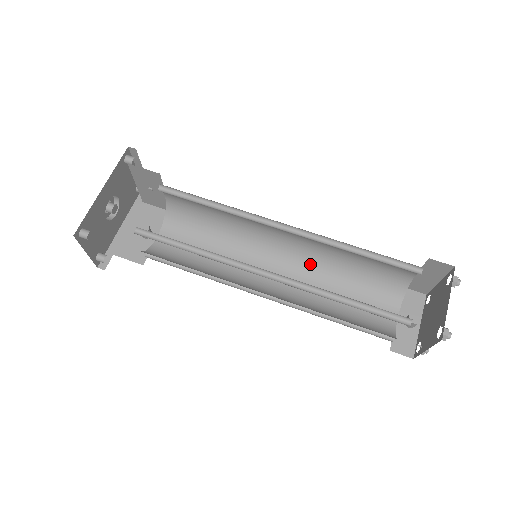
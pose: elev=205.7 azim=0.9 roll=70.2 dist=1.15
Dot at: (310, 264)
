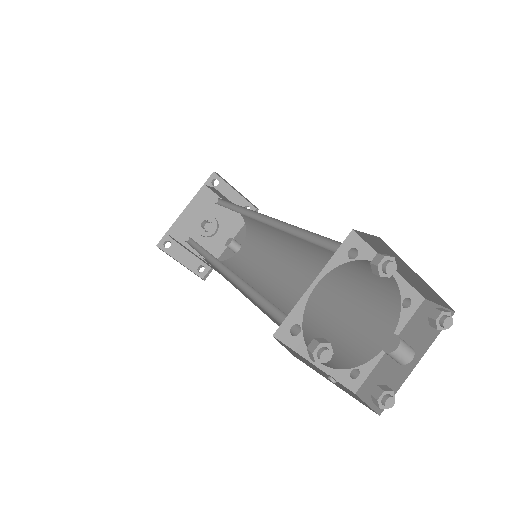
Dot at: (318, 266)
